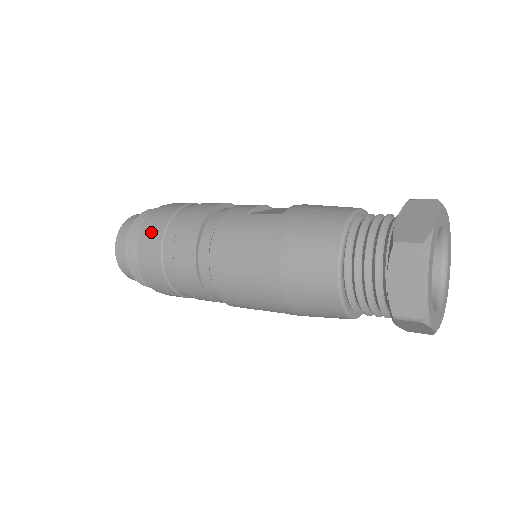
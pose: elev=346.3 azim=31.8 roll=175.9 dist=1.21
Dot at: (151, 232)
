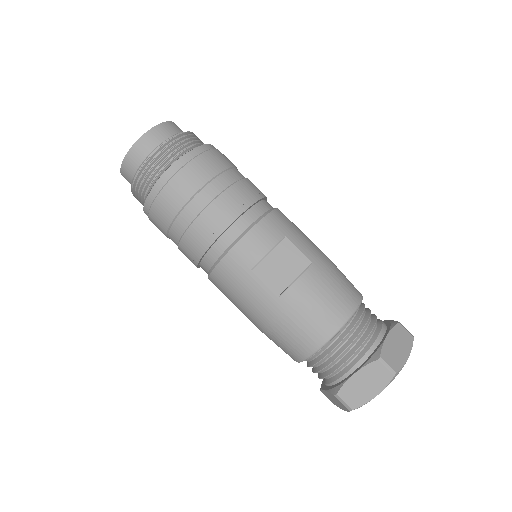
Dot at: (158, 212)
